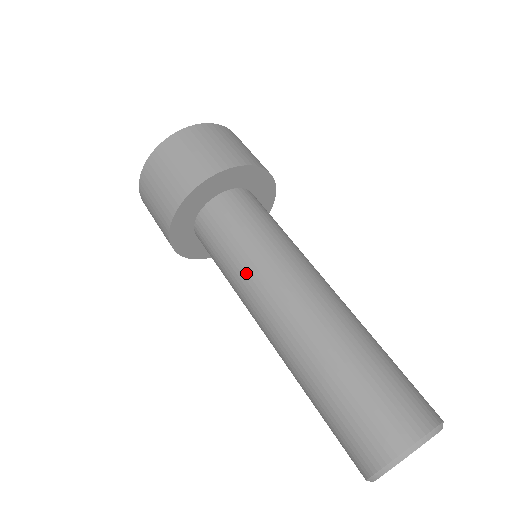
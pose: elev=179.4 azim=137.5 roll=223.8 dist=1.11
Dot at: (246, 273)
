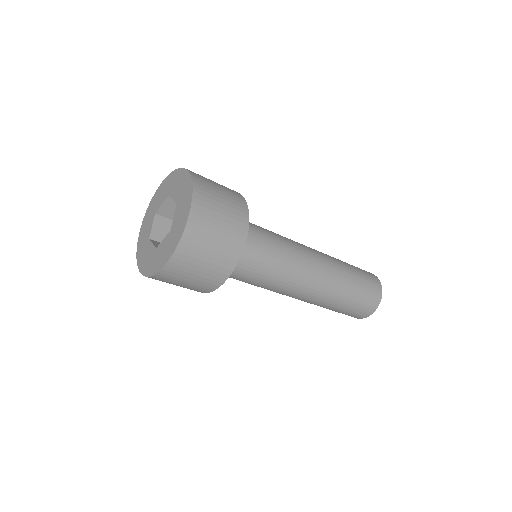
Dot at: (279, 282)
